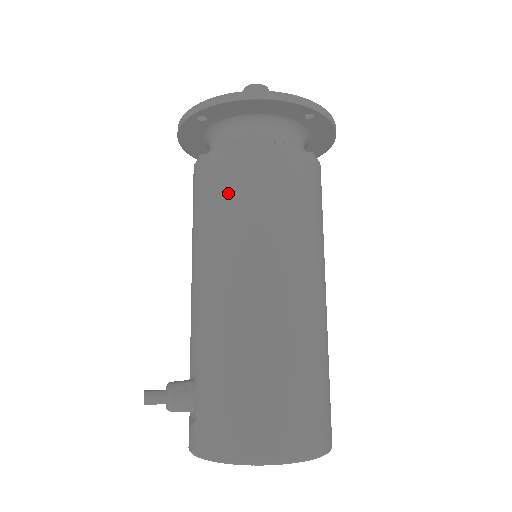
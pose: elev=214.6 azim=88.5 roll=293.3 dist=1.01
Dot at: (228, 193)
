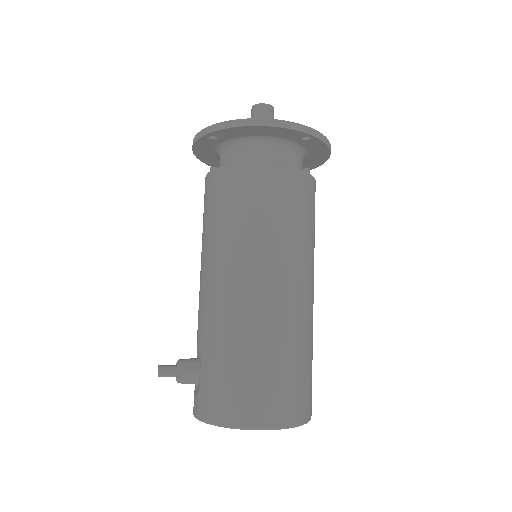
Dot at: (232, 205)
